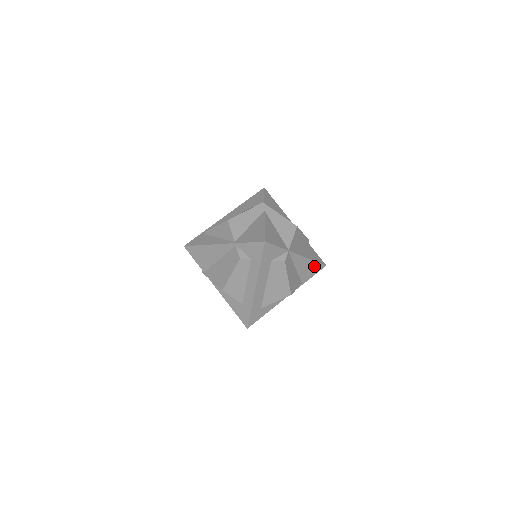
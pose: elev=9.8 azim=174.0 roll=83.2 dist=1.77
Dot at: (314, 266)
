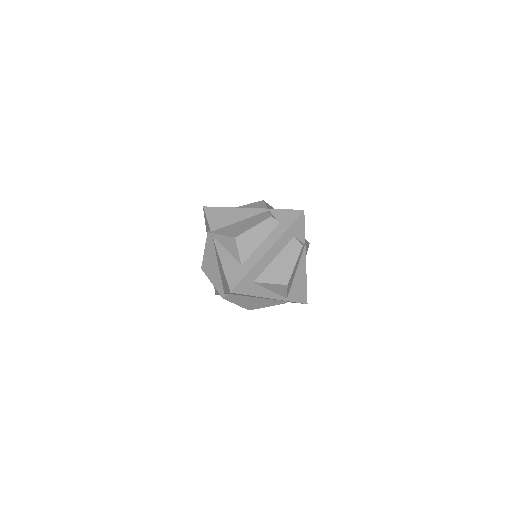
Dot at: (303, 291)
